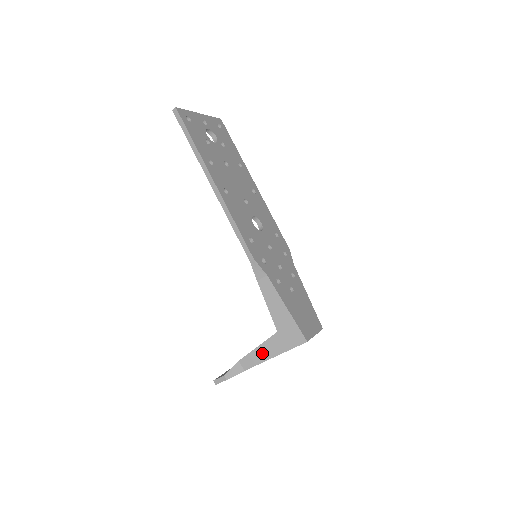
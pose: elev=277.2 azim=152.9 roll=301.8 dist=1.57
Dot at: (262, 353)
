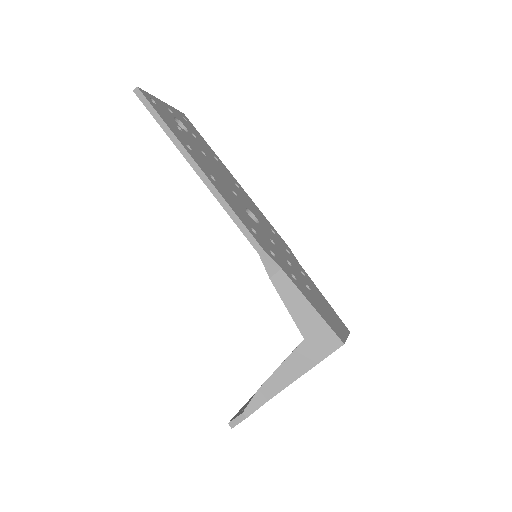
Dot at: (288, 372)
